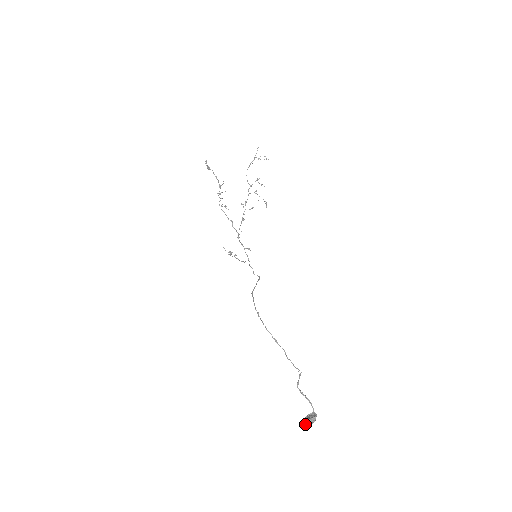
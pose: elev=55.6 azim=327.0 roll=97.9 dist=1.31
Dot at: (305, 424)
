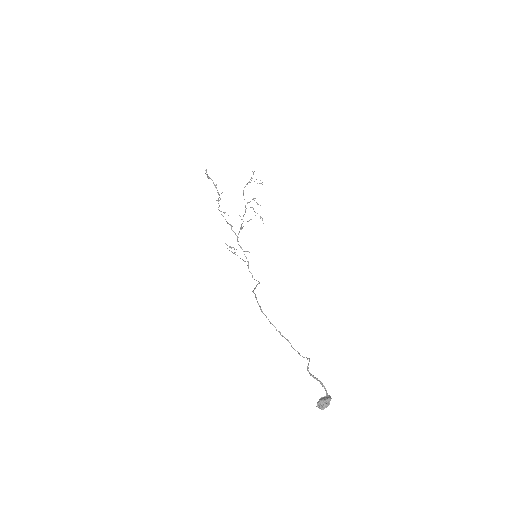
Dot at: (319, 407)
